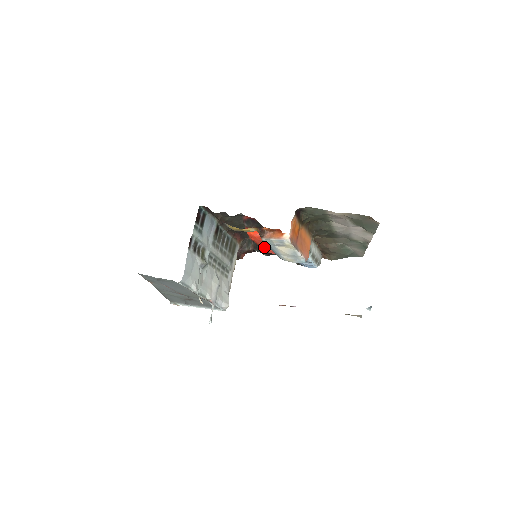
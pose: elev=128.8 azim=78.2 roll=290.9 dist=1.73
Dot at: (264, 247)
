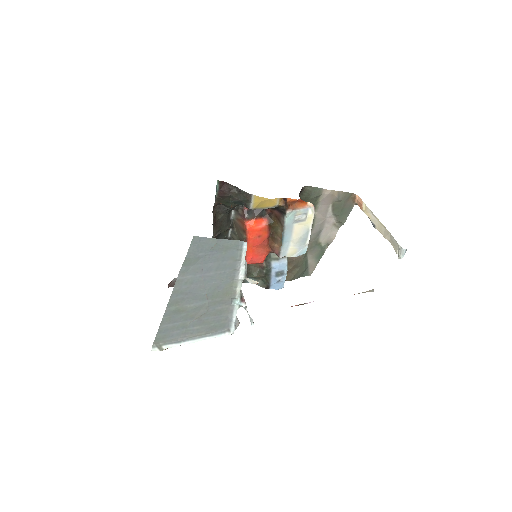
Dot at: (255, 251)
